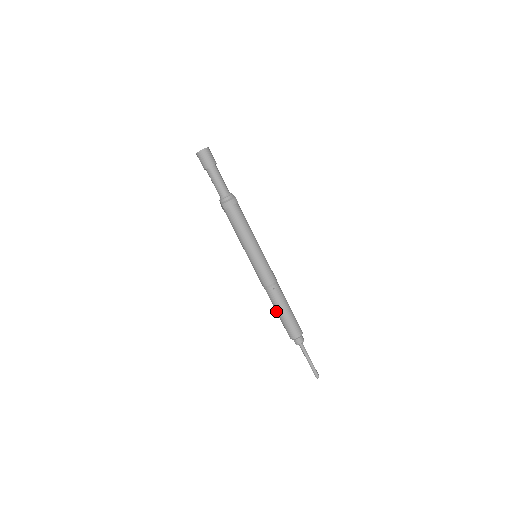
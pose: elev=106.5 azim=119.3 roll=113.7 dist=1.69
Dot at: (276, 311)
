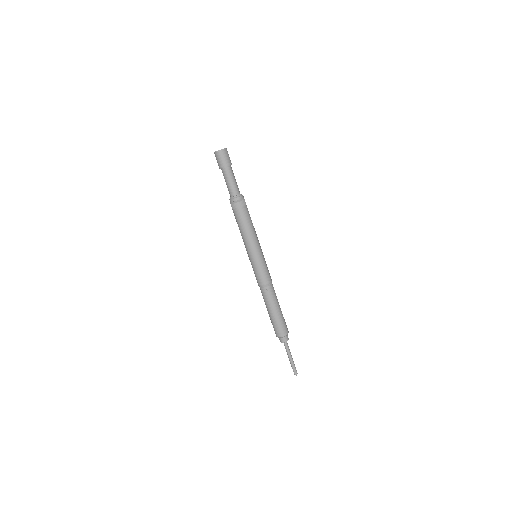
Dot at: (267, 309)
